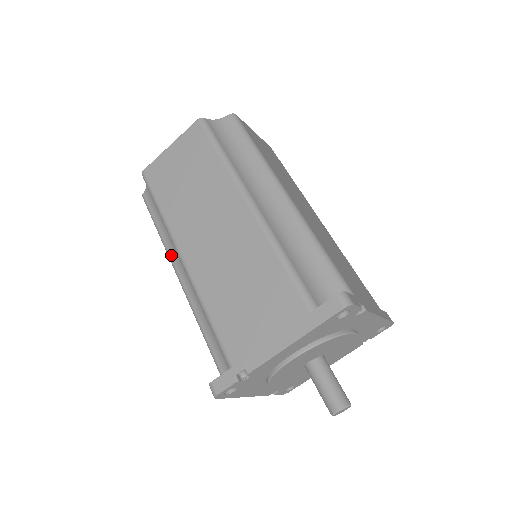
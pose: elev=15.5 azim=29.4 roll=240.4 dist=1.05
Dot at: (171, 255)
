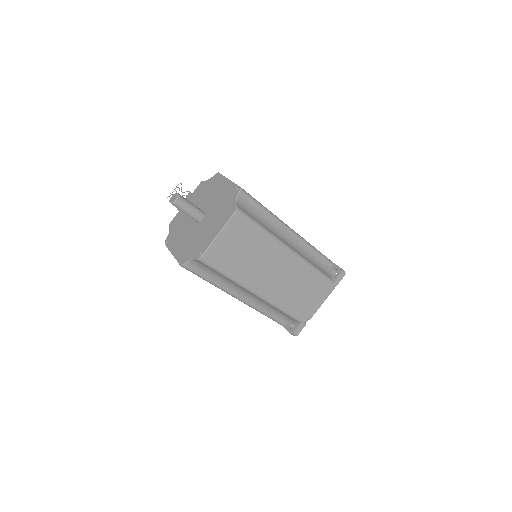
Dot at: (230, 291)
